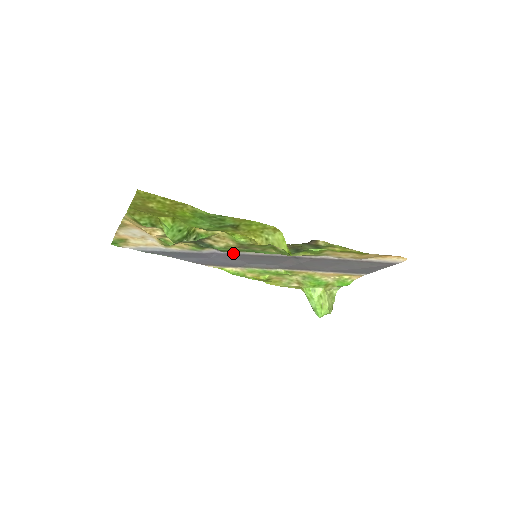
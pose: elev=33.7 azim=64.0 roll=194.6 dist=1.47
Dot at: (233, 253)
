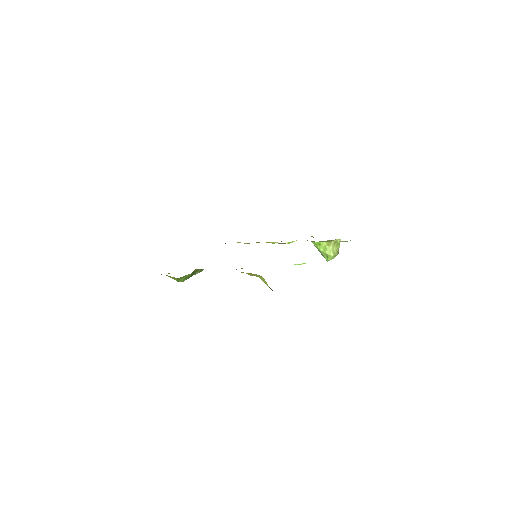
Dot at: occluded
